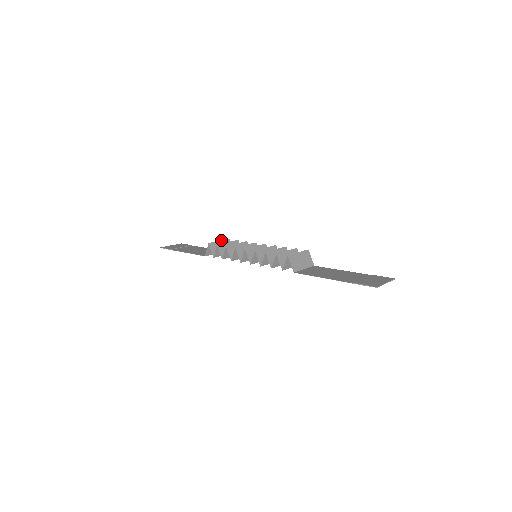
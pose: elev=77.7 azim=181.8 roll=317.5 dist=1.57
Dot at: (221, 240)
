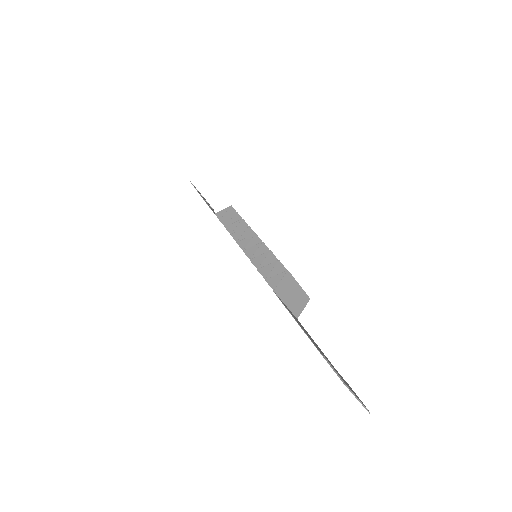
Dot at: occluded
